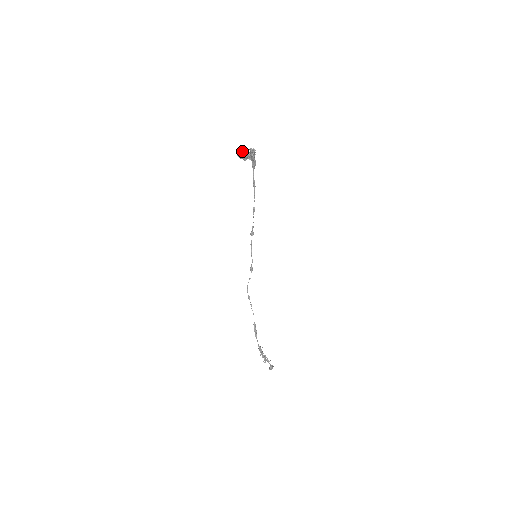
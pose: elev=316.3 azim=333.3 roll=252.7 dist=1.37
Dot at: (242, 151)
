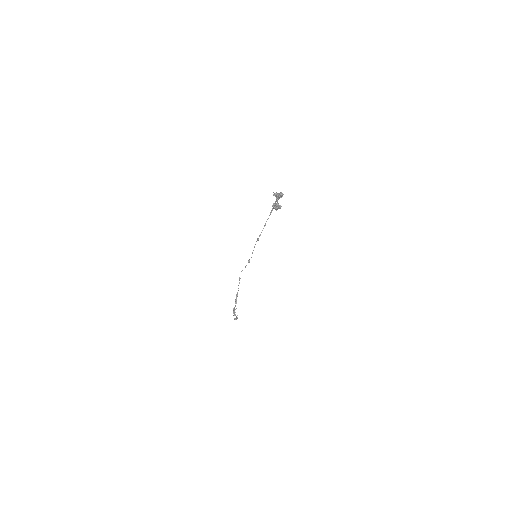
Dot at: (274, 193)
